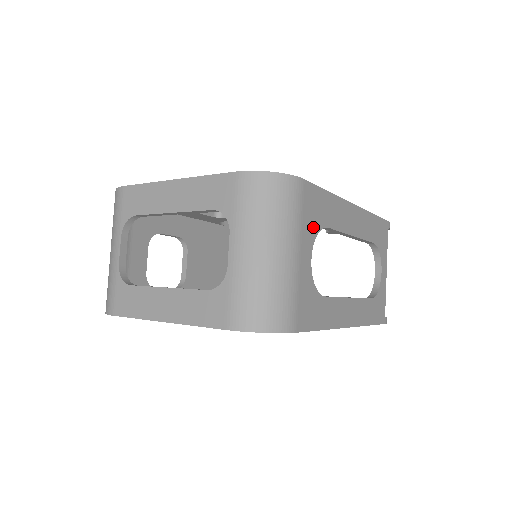
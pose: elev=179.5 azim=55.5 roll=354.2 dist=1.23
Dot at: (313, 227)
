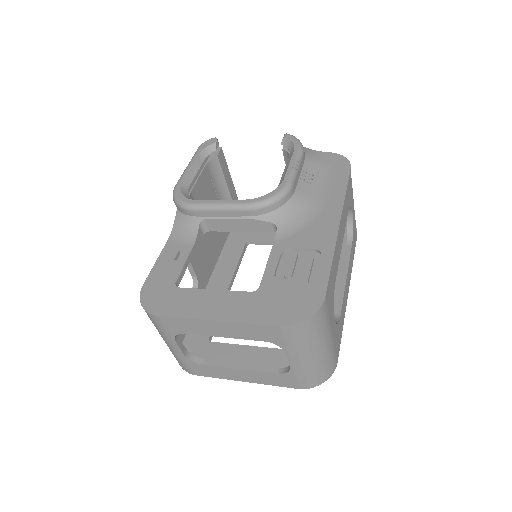
Dot at: (332, 303)
